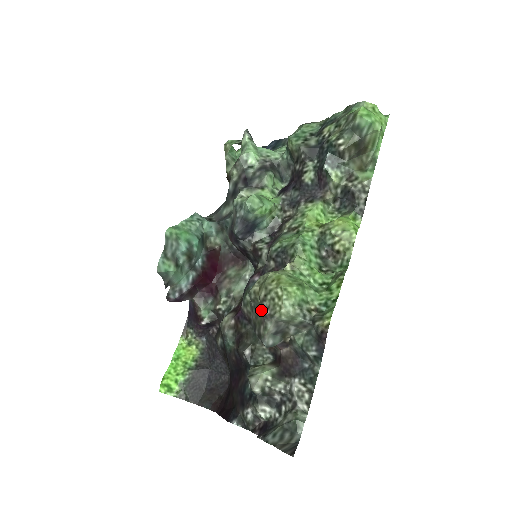
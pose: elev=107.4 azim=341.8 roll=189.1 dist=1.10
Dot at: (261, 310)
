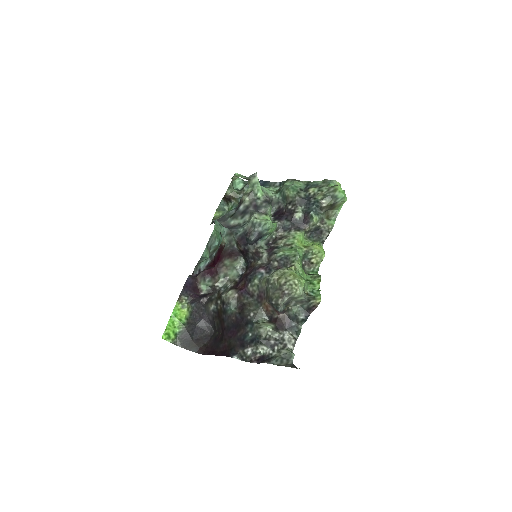
Dot at: (279, 290)
